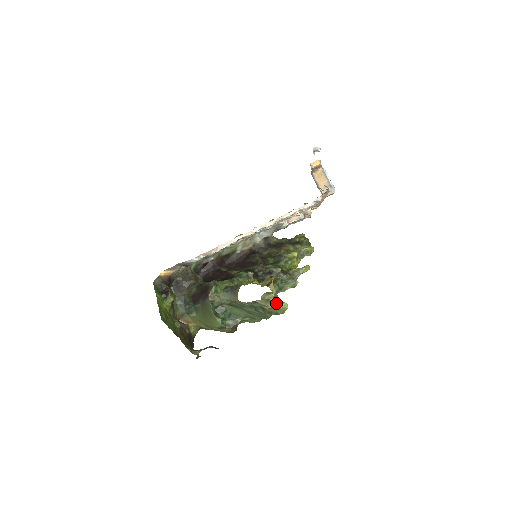
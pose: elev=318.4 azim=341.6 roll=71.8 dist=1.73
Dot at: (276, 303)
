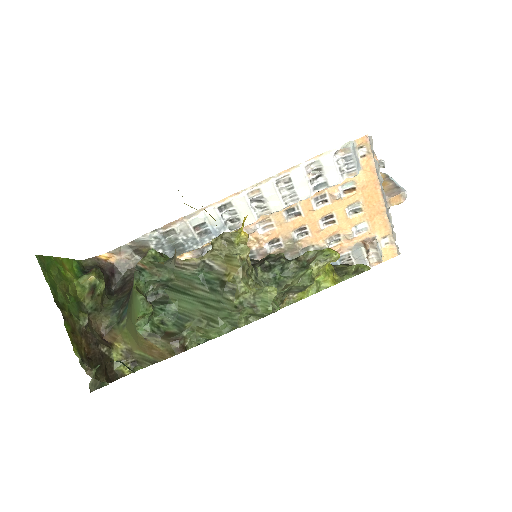
Dot at: (256, 288)
